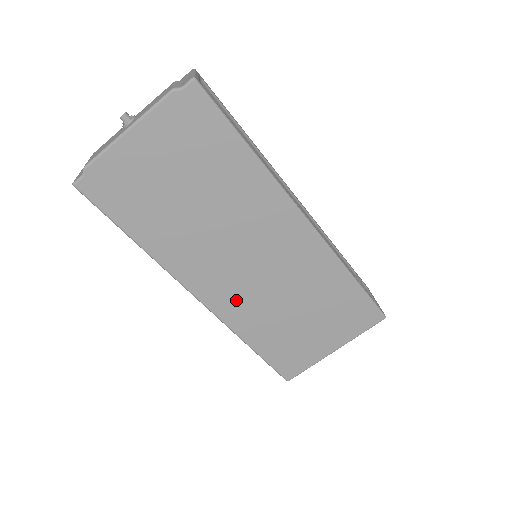
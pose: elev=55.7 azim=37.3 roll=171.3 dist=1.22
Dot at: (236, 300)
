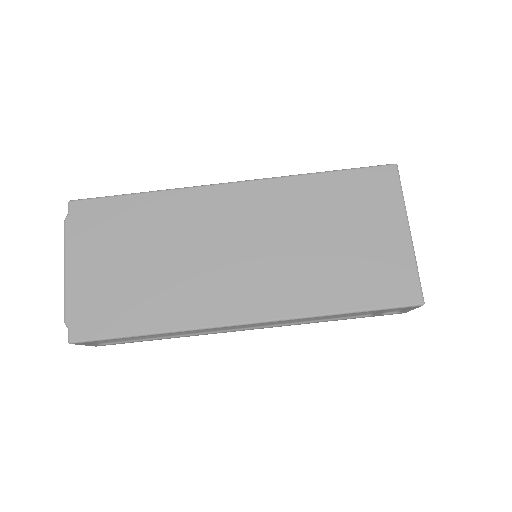
Dot at: (272, 289)
